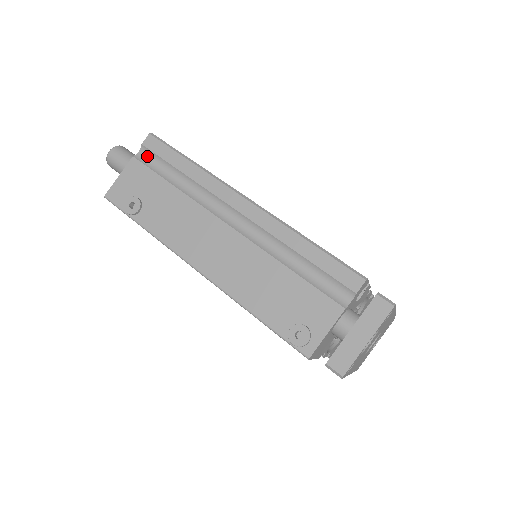
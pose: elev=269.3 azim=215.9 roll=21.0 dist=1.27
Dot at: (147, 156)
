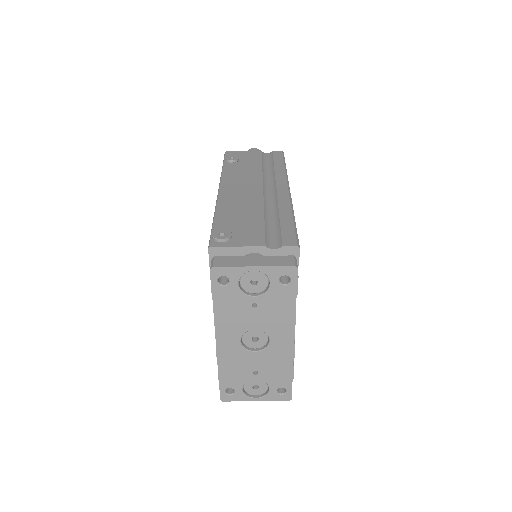
Dot at: (268, 156)
